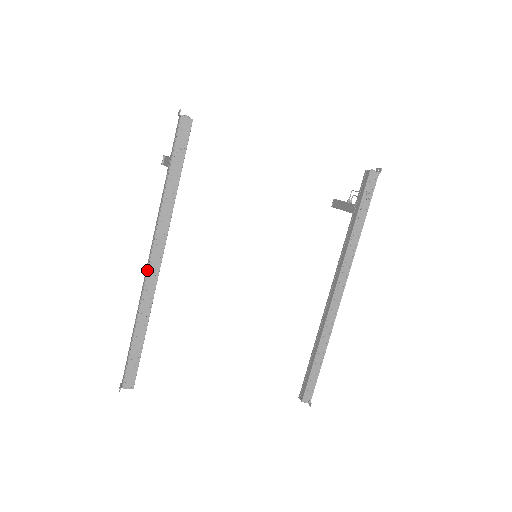
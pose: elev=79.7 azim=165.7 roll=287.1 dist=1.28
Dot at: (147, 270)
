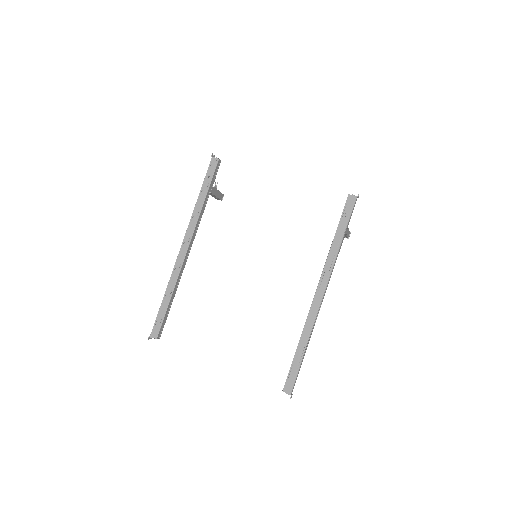
Dot at: (179, 253)
